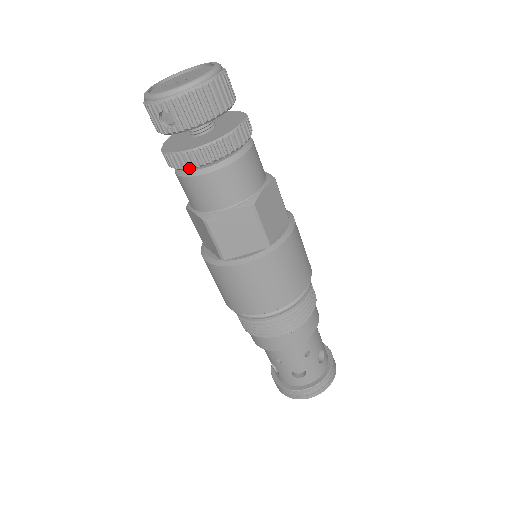
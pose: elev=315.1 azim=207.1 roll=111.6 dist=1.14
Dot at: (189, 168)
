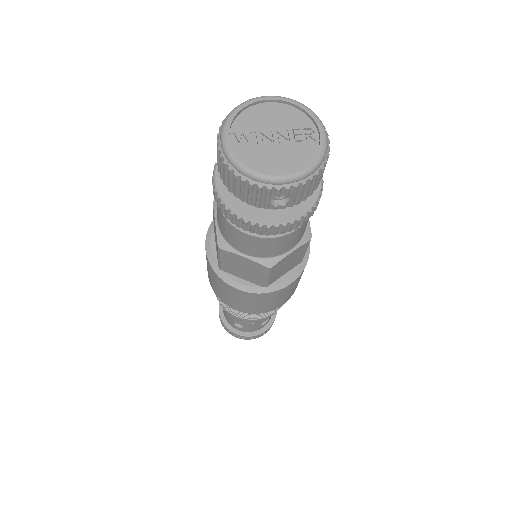
Dot at: occluded
